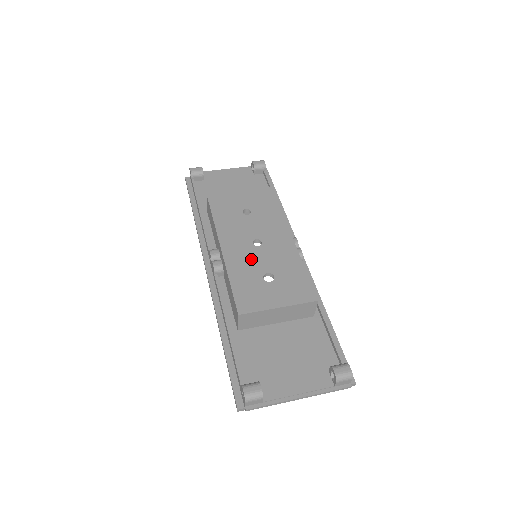
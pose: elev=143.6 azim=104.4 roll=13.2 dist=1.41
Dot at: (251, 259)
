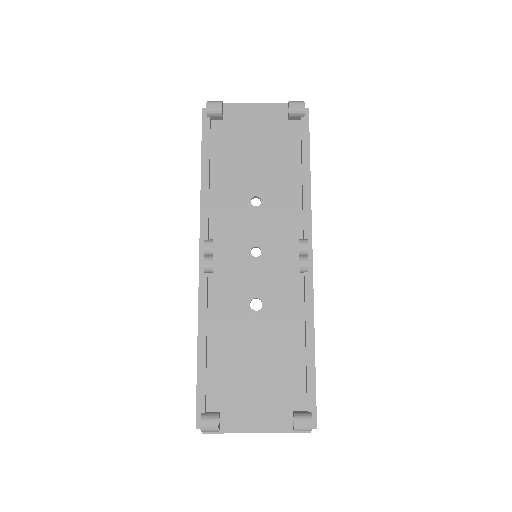
Dot at: (243, 275)
